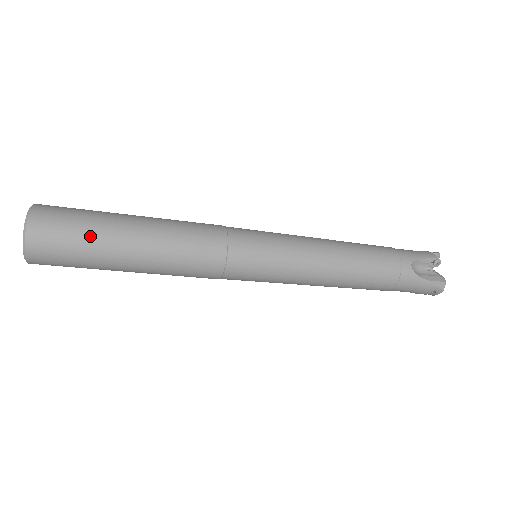
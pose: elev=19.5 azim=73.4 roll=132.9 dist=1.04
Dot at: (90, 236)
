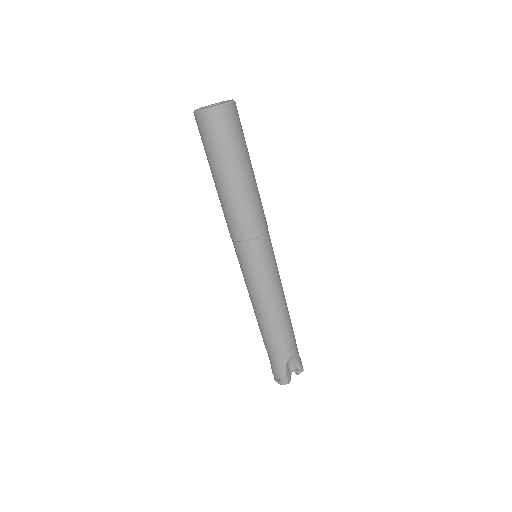
Dot at: (232, 148)
